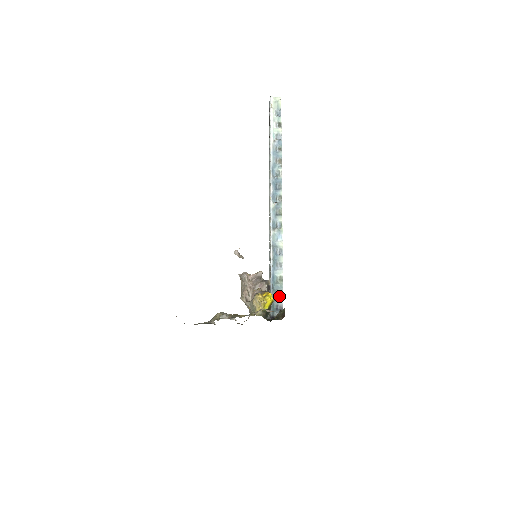
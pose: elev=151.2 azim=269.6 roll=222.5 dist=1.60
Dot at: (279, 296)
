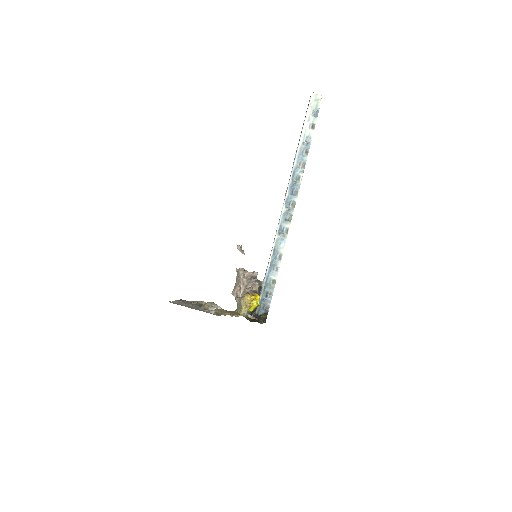
Dot at: (268, 297)
